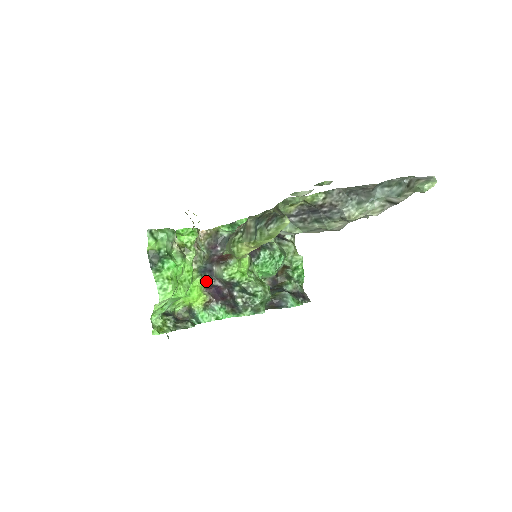
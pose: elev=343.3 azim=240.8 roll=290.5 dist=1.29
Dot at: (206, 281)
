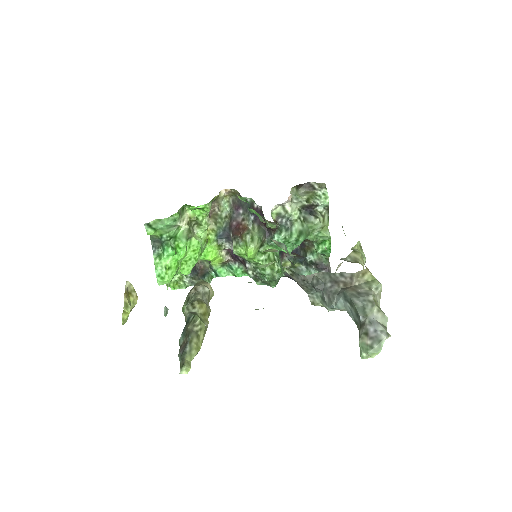
Dot at: (222, 246)
